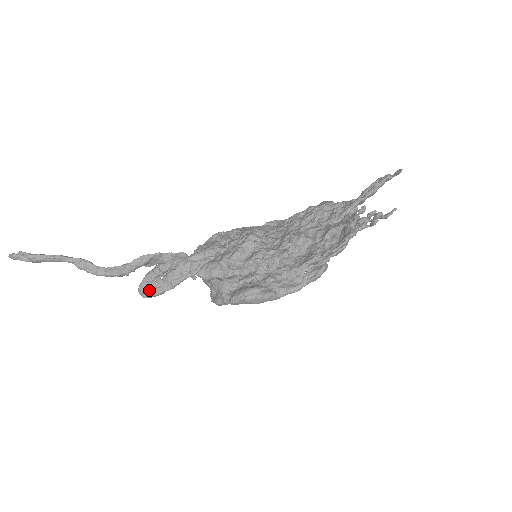
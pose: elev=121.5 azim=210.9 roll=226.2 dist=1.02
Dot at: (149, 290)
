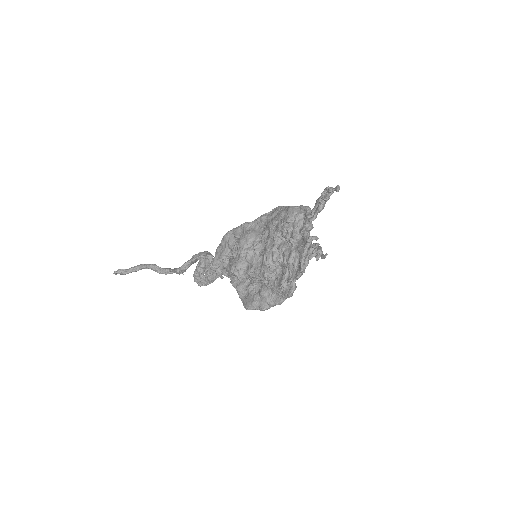
Dot at: (201, 282)
